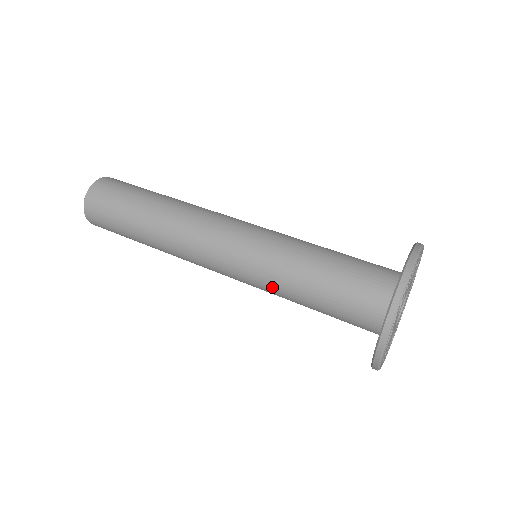
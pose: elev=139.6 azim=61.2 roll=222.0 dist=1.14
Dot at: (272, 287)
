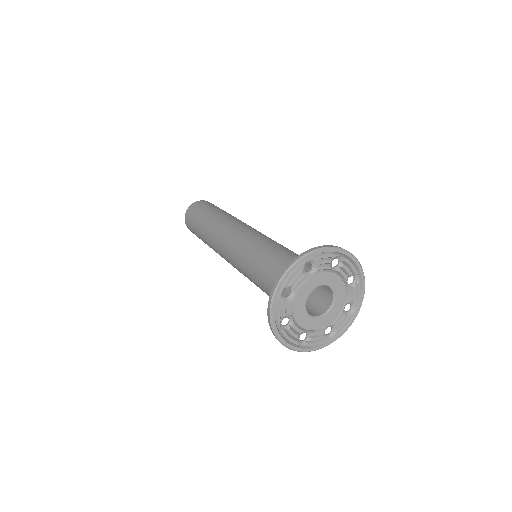
Dot at: (250, 279)
